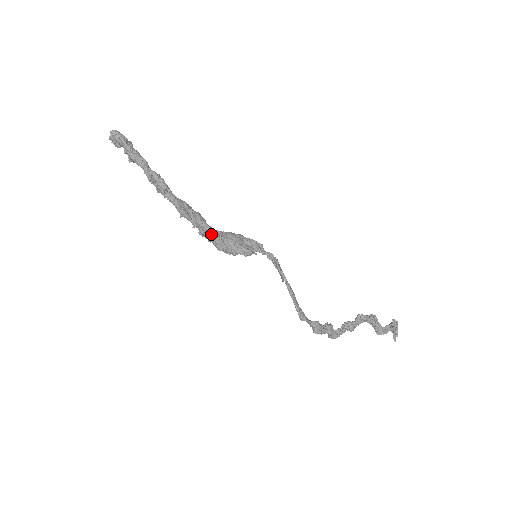
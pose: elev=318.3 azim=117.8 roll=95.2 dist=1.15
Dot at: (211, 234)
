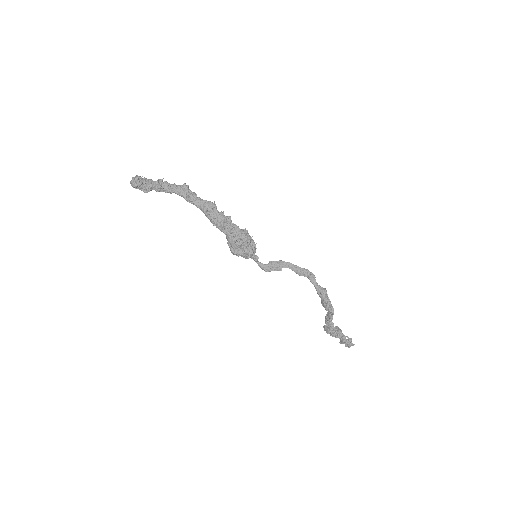
Dot at: (231, 226)
